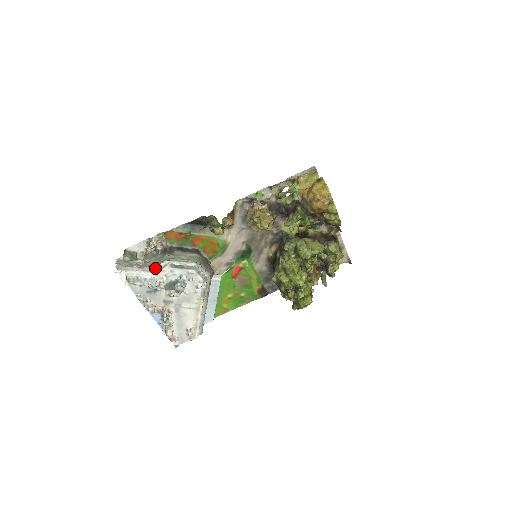
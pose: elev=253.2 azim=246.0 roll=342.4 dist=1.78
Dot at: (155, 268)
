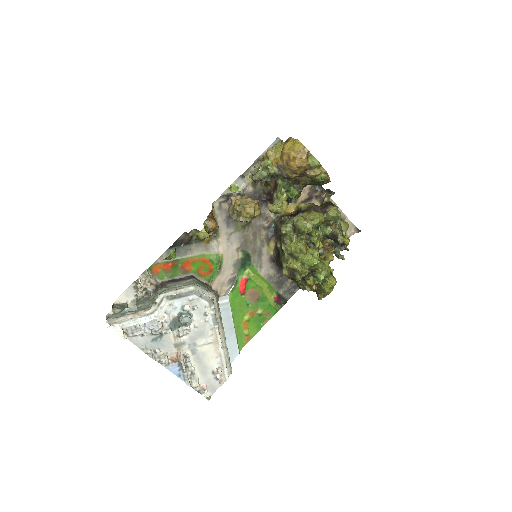
Dot at: (151, 308)
